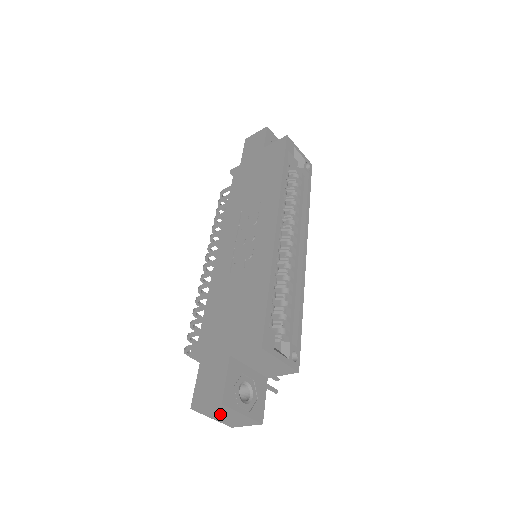
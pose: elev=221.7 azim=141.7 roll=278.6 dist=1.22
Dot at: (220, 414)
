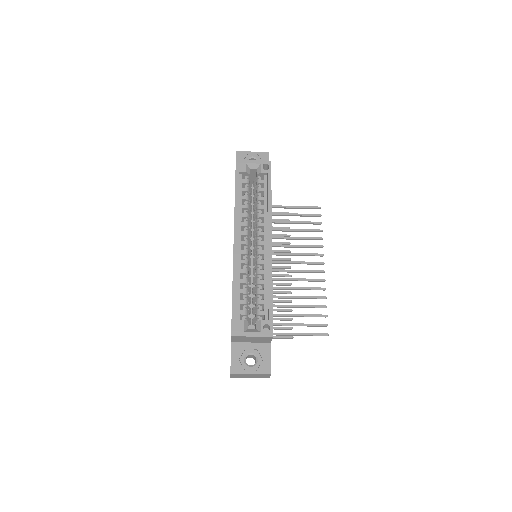
Dot at: (245, 376)
